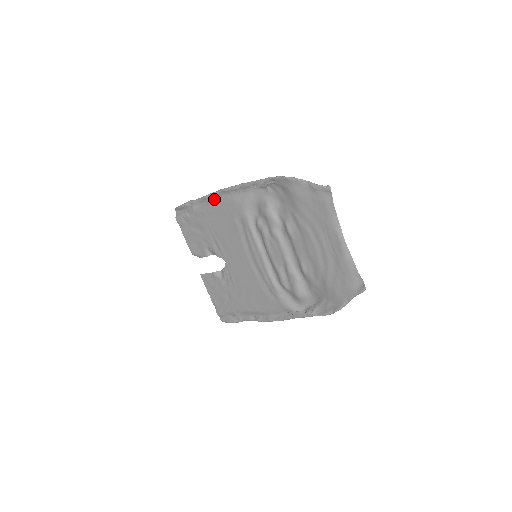
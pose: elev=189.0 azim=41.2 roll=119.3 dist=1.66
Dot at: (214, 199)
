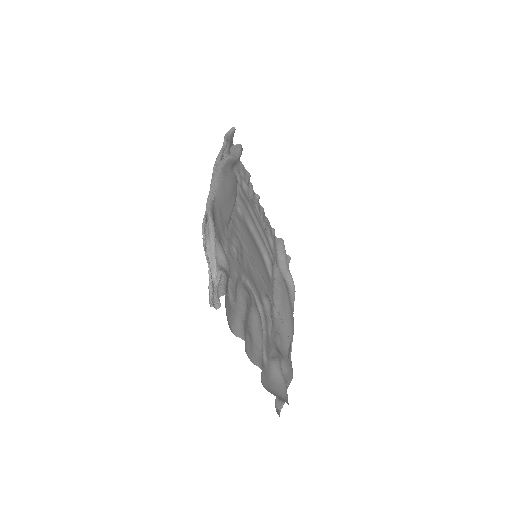
Dot at: occluded
